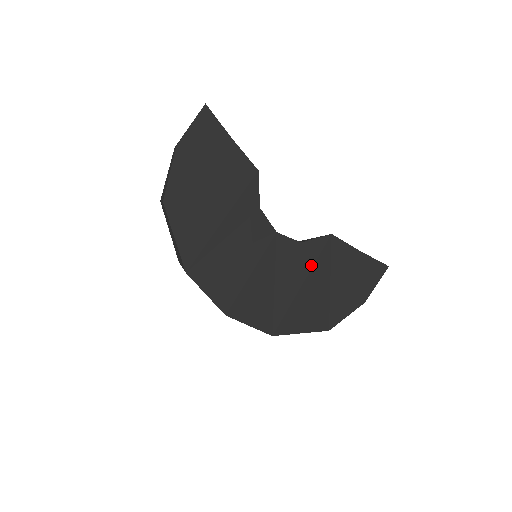
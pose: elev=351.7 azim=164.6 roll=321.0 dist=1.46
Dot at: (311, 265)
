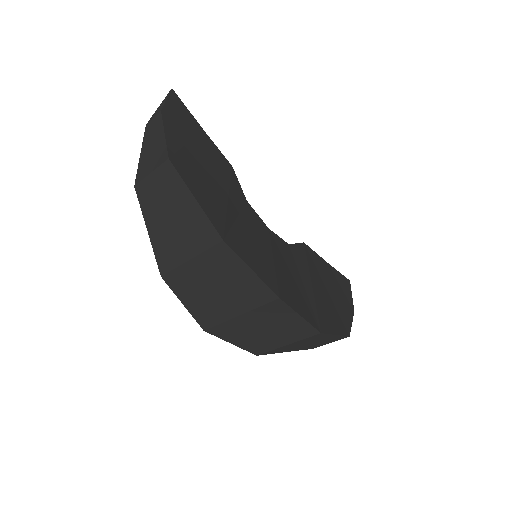
Dot at: (307, 266)
